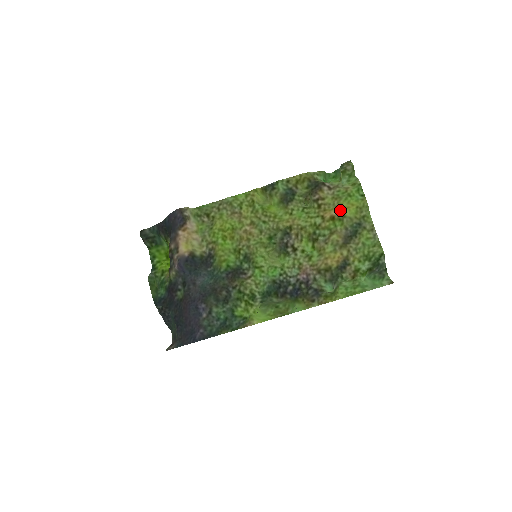
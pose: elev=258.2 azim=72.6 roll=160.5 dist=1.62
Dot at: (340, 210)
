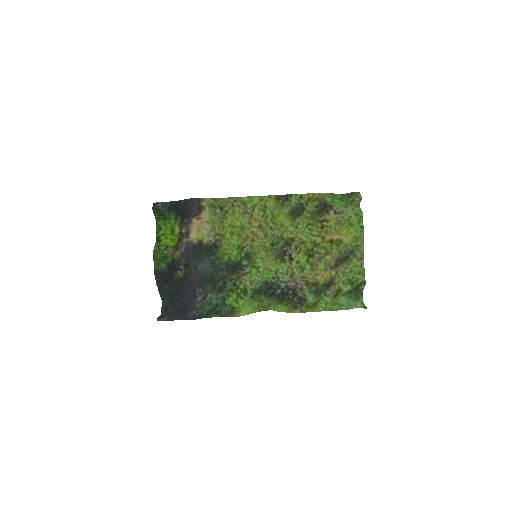
Dot at: (340, 236)
